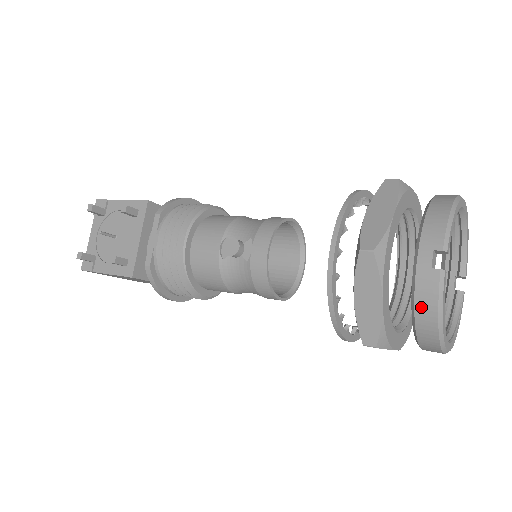
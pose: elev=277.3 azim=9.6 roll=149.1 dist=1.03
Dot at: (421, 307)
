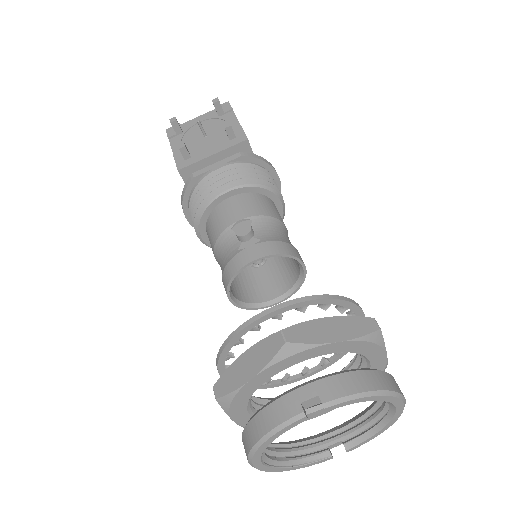
Dot at: (265, 415)
